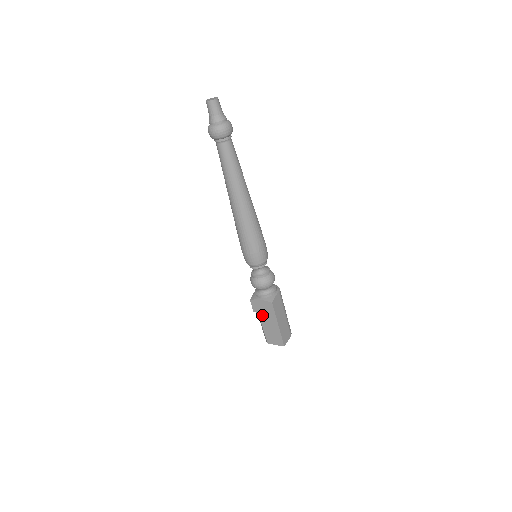
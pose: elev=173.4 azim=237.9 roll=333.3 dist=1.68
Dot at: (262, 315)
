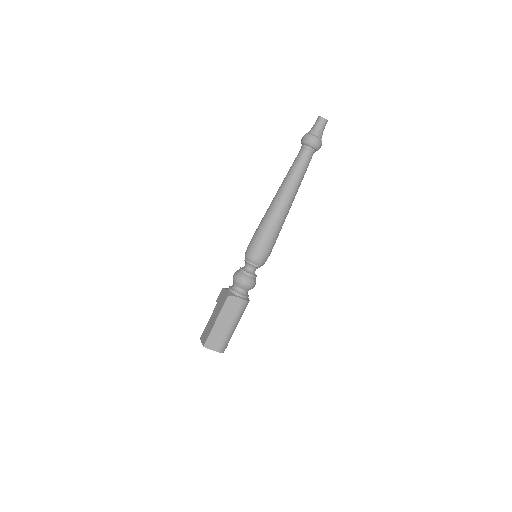
Dot at: (217, 306)
